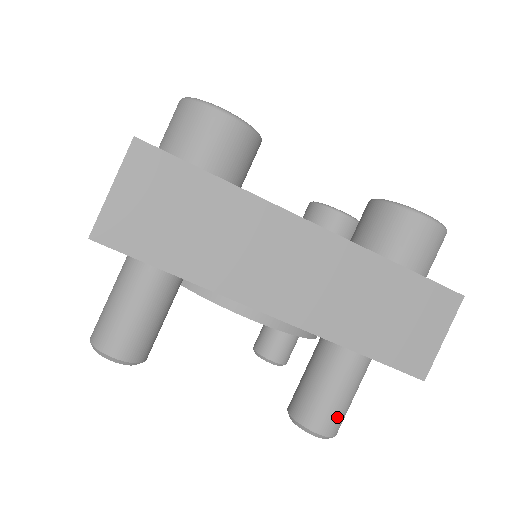
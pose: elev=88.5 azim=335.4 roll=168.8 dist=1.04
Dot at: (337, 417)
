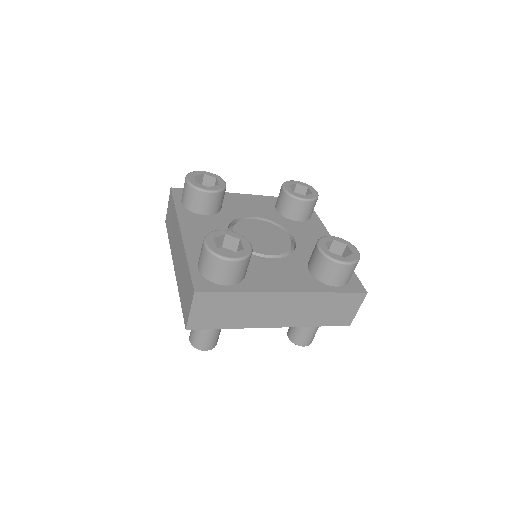
Dot at: (311, 339)
